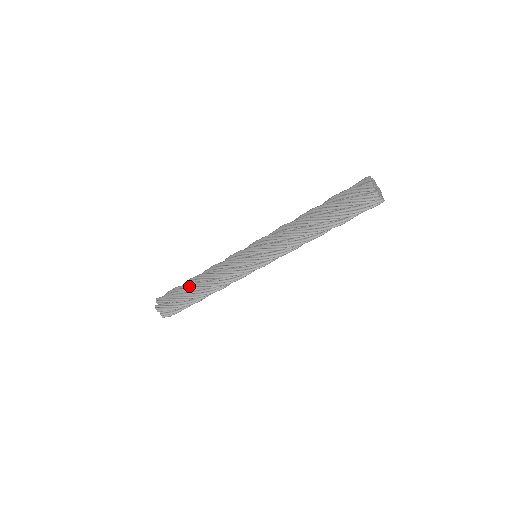
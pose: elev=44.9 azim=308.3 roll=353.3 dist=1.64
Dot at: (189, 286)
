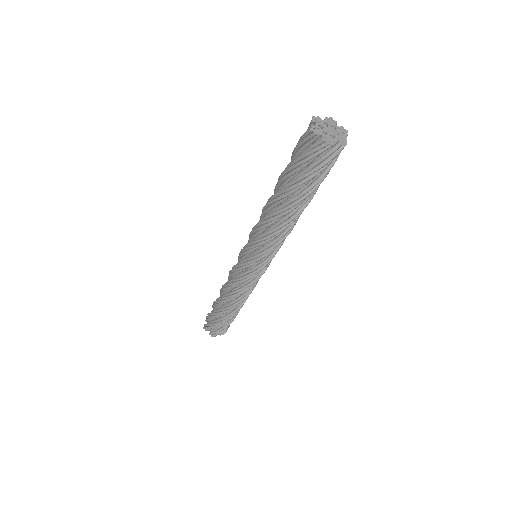
Dot at: (223, 312)
